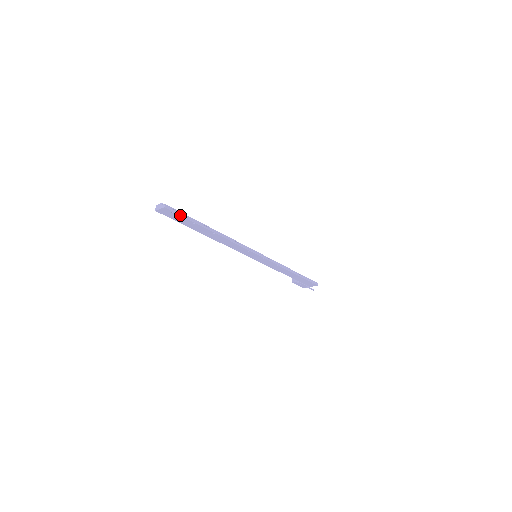
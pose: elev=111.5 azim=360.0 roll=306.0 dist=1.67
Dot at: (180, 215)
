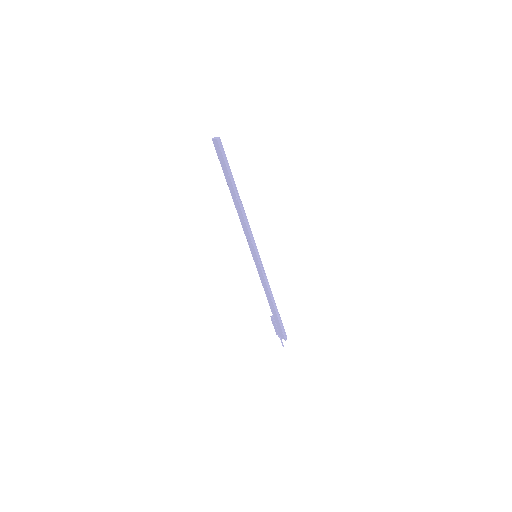
Dot at: (223, 157)
